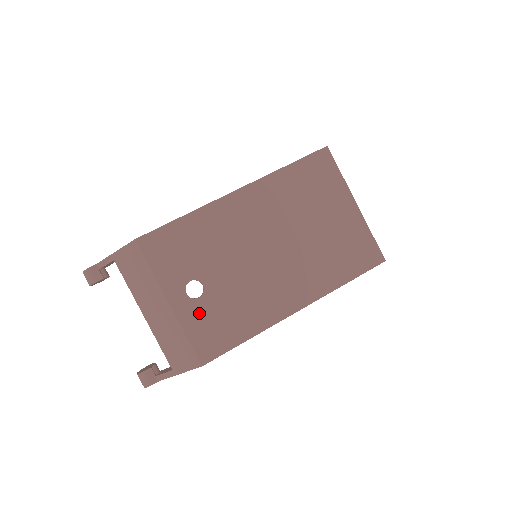
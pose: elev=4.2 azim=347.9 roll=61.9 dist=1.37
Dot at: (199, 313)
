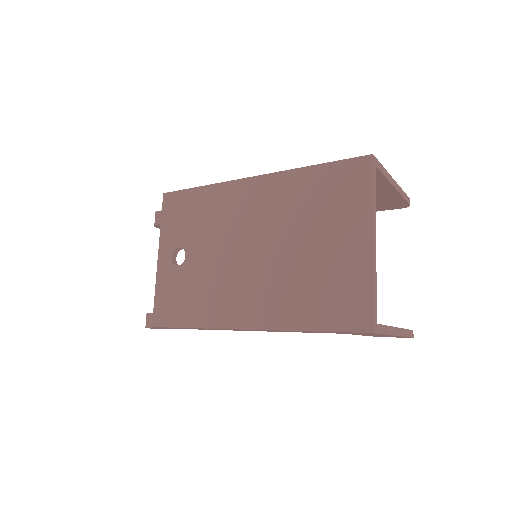
Dot at: (171, 279)
